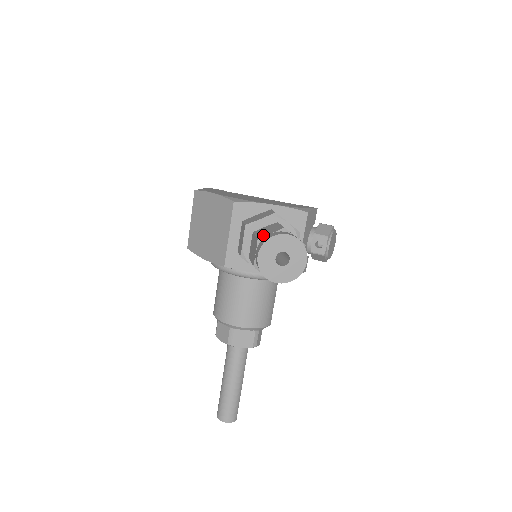
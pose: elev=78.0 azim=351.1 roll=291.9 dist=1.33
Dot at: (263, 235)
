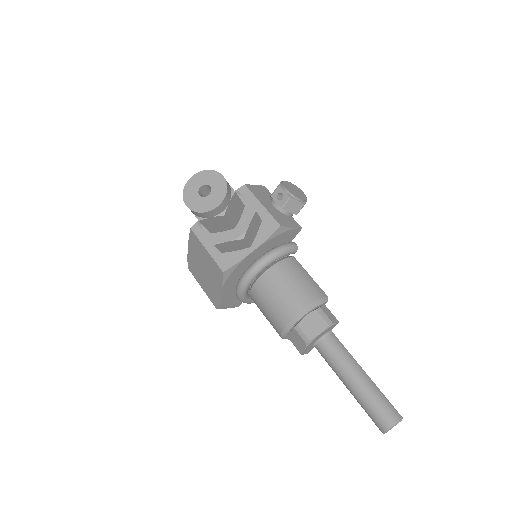
Dot at: occluded
